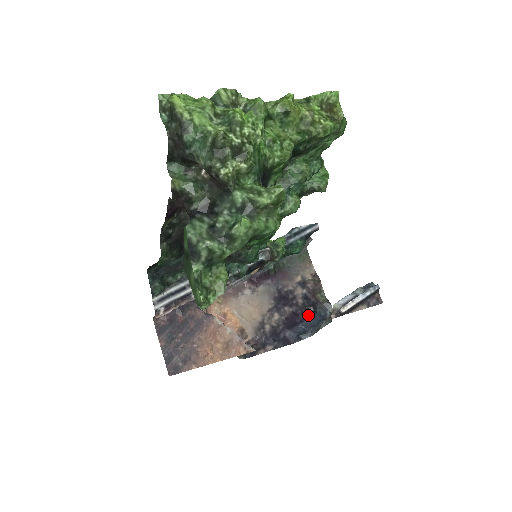
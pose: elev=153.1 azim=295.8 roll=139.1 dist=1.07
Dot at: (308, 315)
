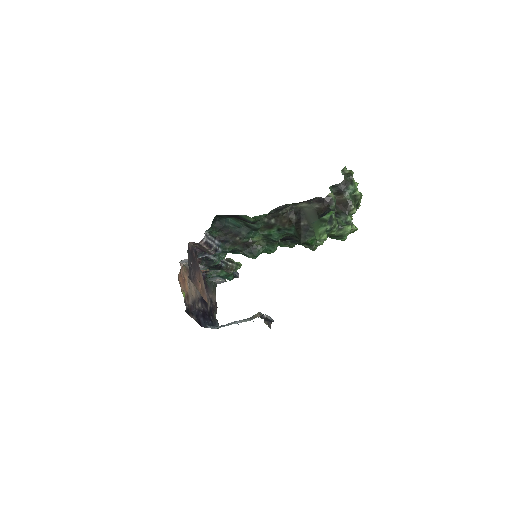
Dot at: (210, 319)
